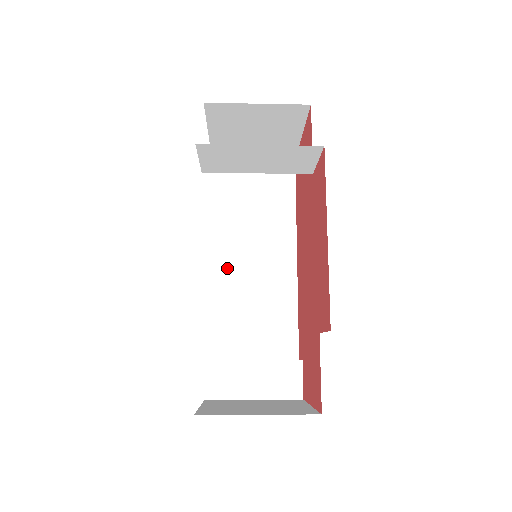
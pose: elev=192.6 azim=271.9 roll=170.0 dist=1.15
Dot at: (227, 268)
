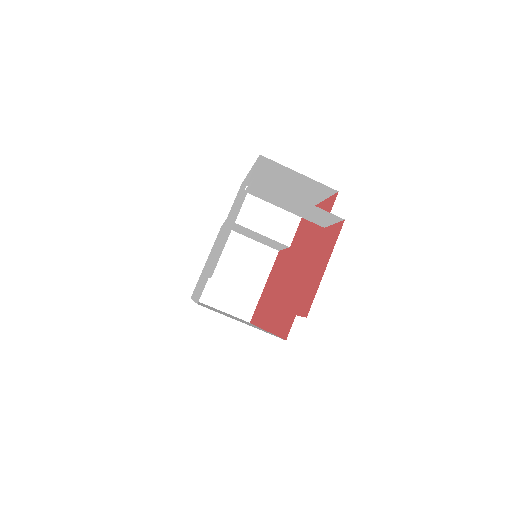
Dot at: occluded
